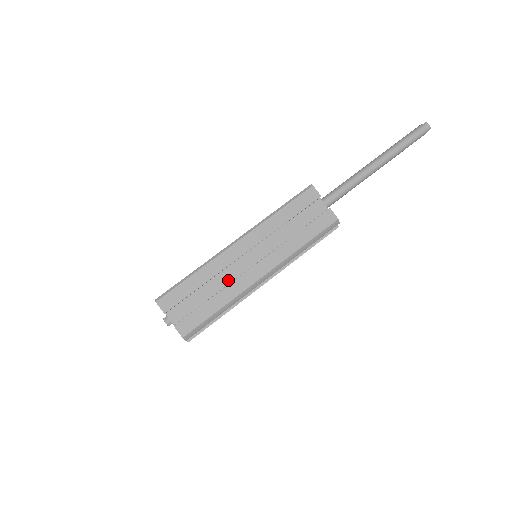
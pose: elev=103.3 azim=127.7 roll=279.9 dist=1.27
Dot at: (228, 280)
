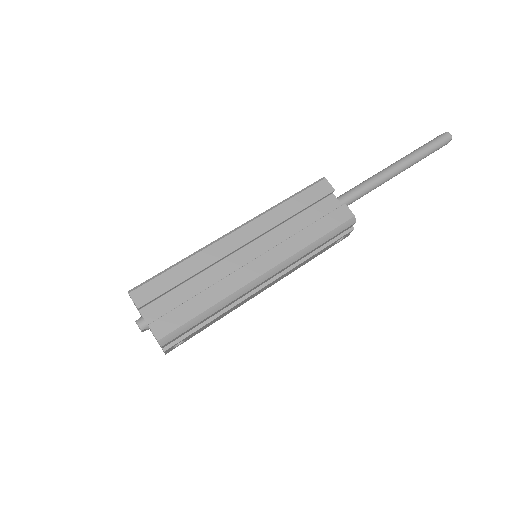
Dot at: (221, 276)
